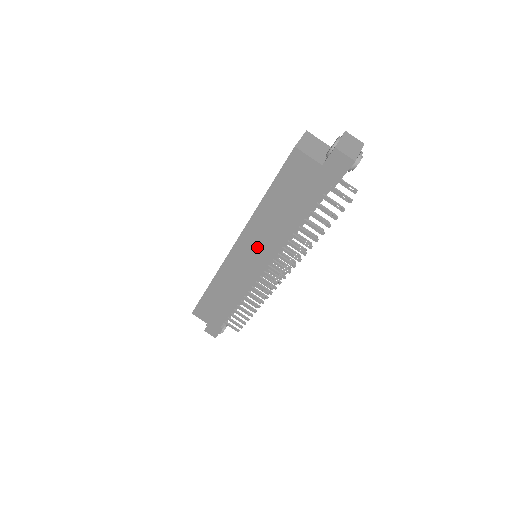
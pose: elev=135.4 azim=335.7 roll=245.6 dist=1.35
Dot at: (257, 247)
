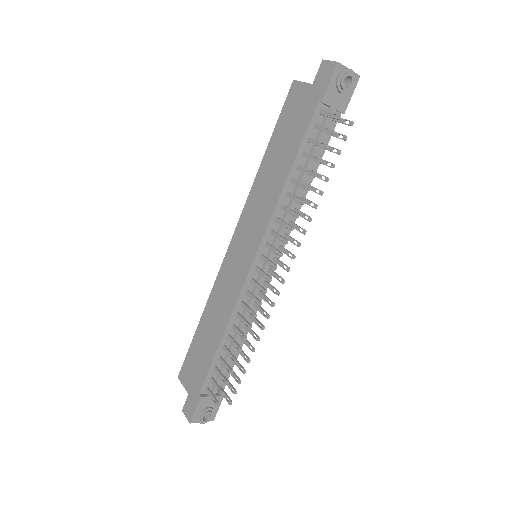
Dot at: (253, 223)
